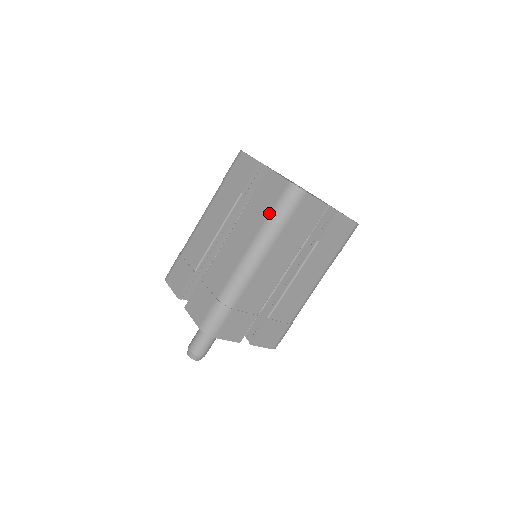
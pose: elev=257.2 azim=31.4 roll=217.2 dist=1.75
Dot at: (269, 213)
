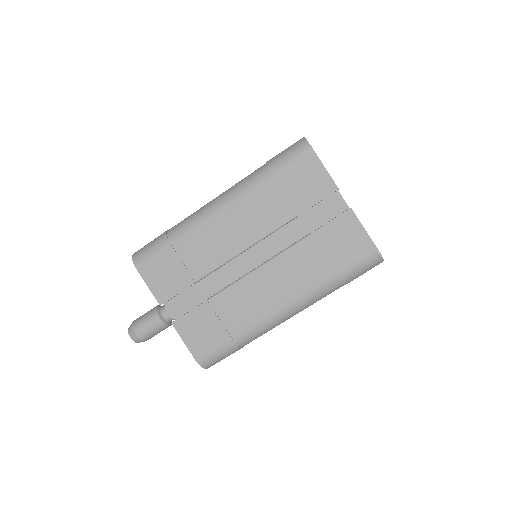
Dot at: (337, 272)
